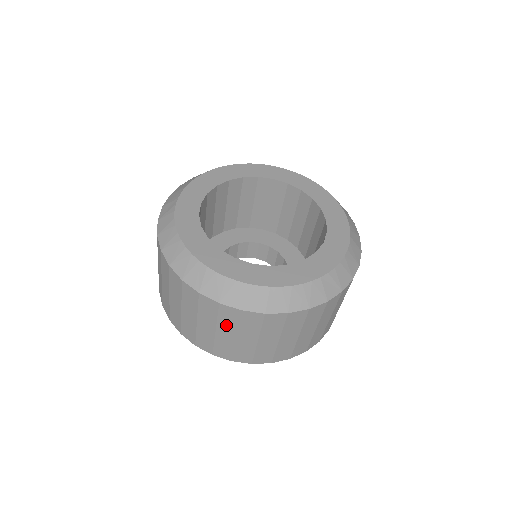
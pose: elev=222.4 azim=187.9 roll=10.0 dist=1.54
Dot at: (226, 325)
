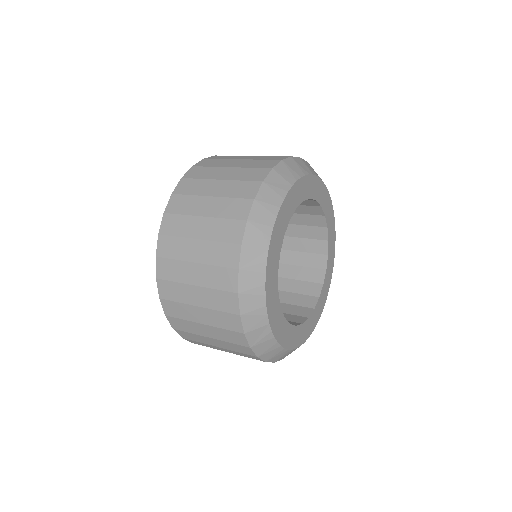
Dot at: occluded
